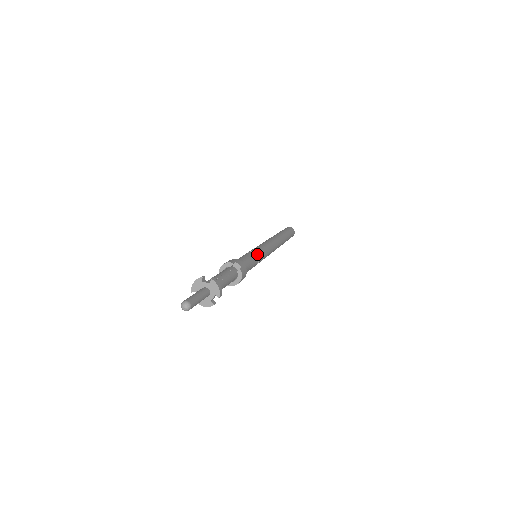
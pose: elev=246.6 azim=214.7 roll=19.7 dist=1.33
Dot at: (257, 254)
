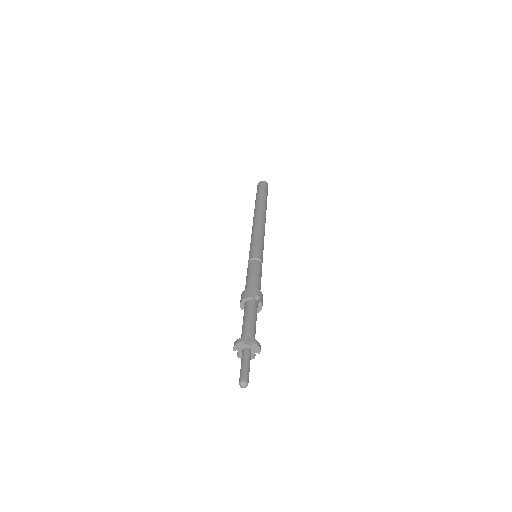
Dot at: (260, 260)
